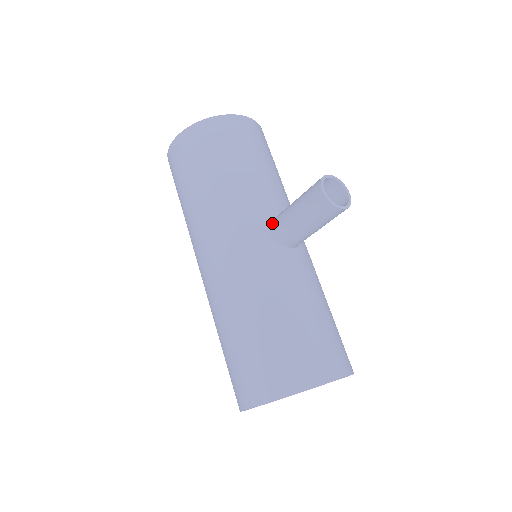
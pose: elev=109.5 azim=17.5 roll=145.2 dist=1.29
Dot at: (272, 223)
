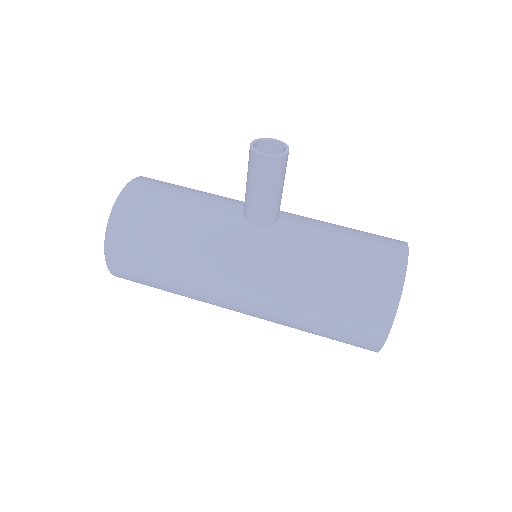
Dot at: (248, 220)
